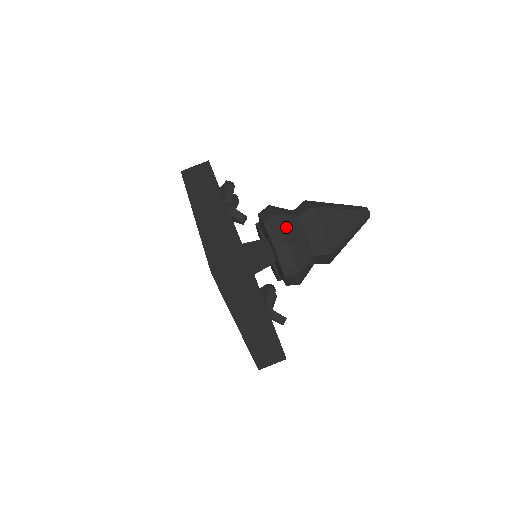
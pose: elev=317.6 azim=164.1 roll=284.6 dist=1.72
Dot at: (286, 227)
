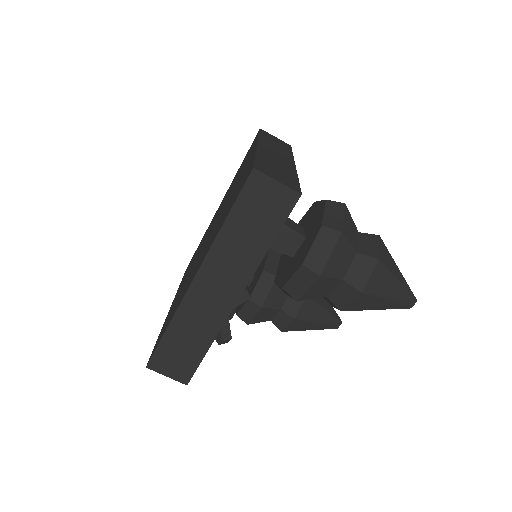
Dot at: (347, 222)
